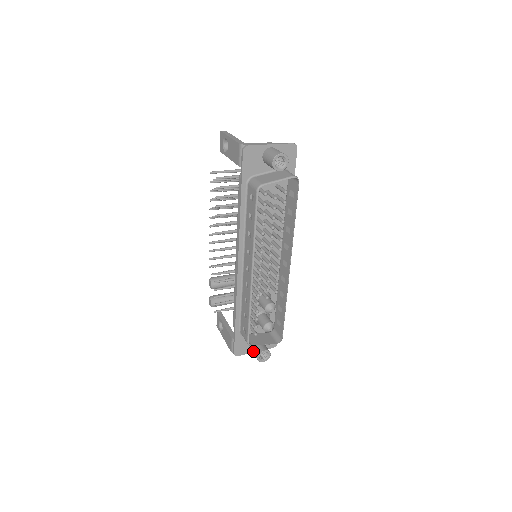
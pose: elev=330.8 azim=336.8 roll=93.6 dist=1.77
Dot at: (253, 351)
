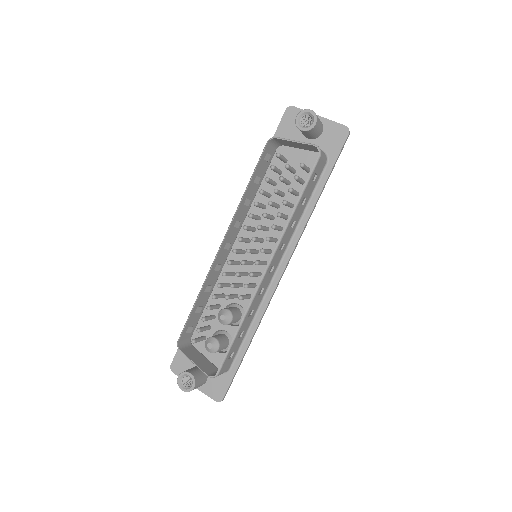
Dot at: occluded
